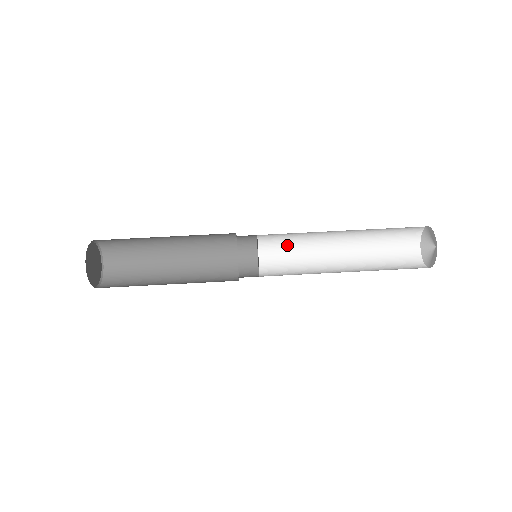
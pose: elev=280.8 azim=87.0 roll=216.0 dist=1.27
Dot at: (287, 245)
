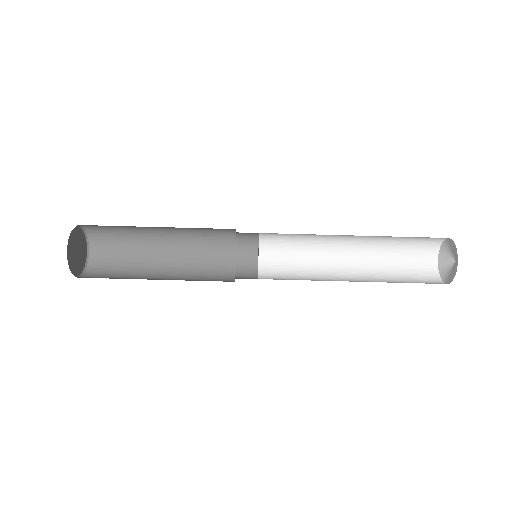
Dot at: (292, 242)
